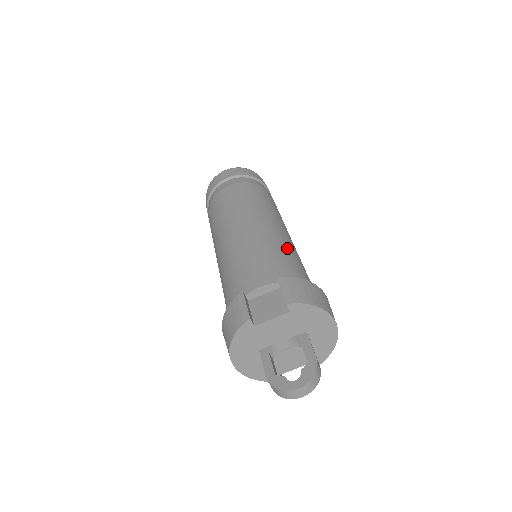
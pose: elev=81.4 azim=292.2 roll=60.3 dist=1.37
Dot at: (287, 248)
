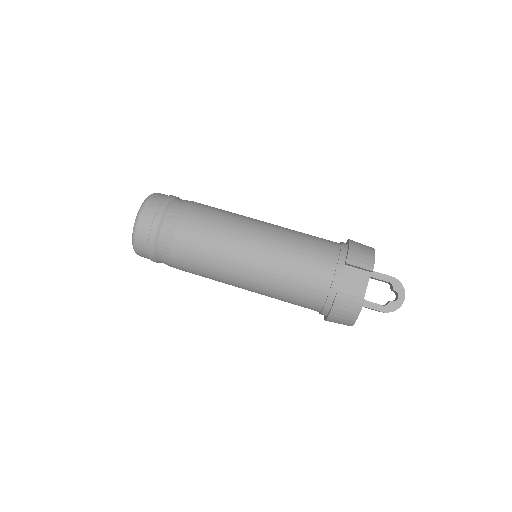
Dot at: (297, 235)
